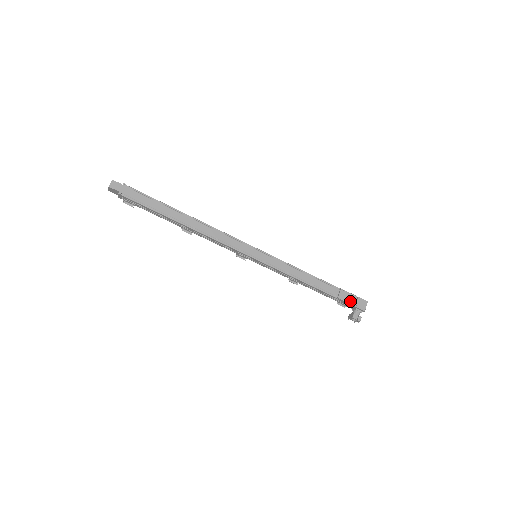
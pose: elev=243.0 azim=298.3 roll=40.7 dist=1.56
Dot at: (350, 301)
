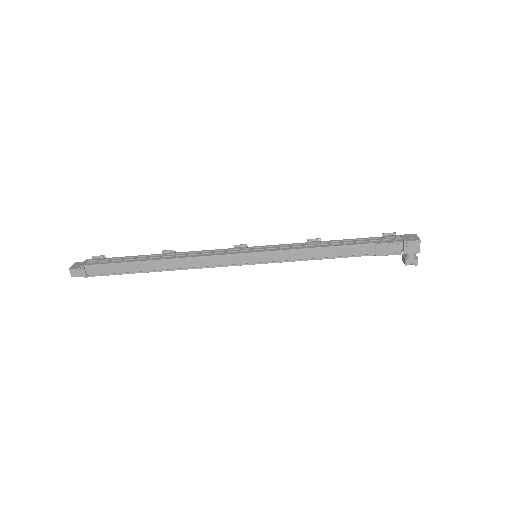
Dot at: (394, 252)
